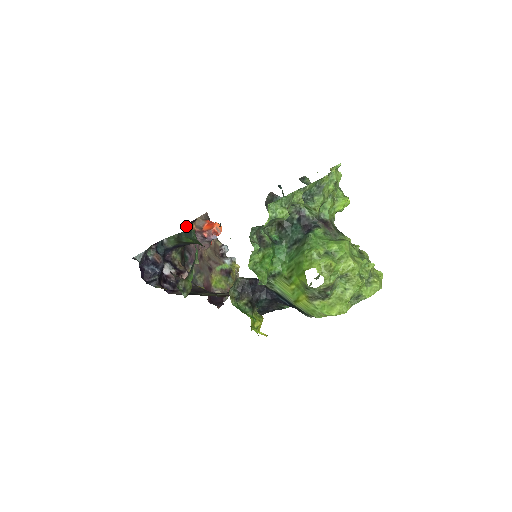
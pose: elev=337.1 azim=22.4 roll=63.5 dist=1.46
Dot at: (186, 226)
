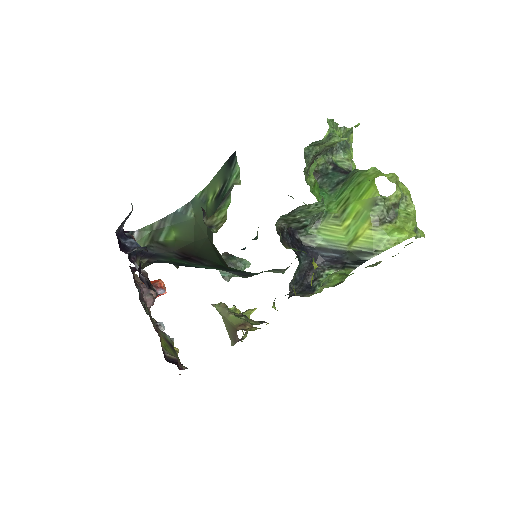
Dot at: (130, 268)
